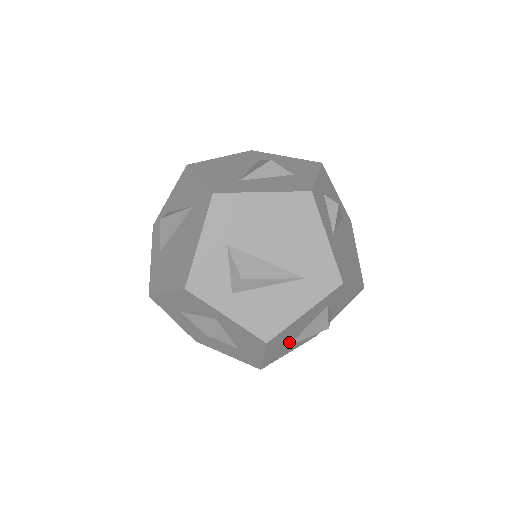
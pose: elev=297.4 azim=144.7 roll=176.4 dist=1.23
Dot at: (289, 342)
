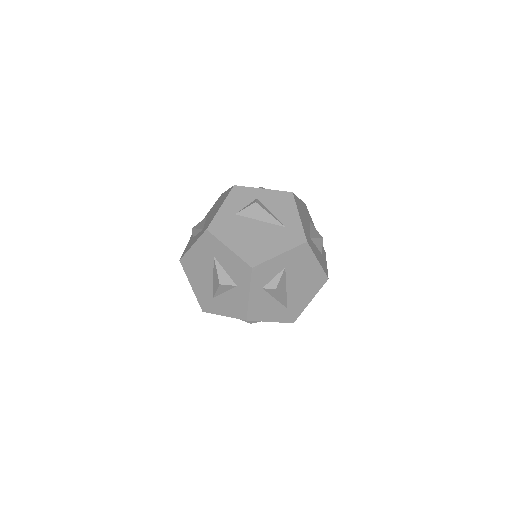
Dot at: occluded
